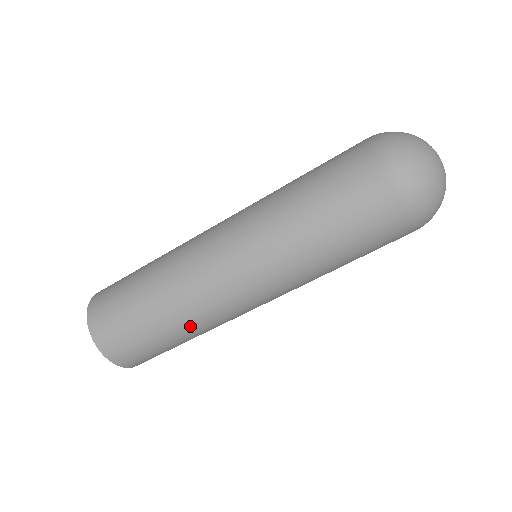
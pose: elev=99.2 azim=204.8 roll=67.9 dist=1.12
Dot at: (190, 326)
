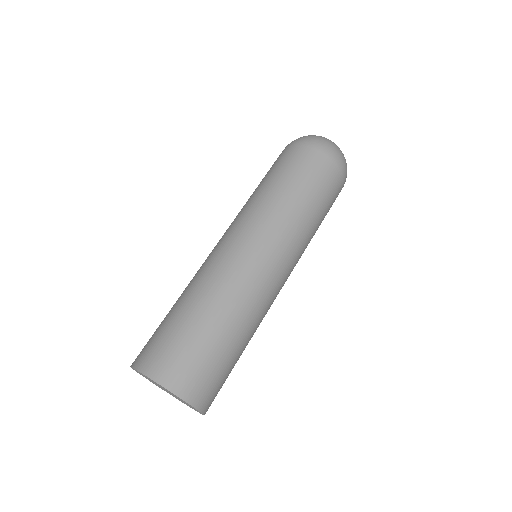
Dot at: (240, 316)
